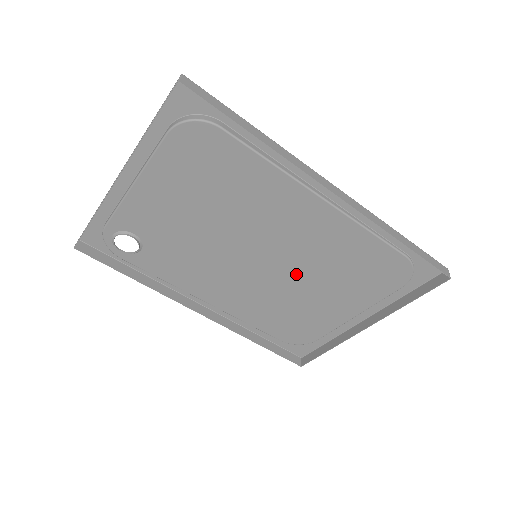
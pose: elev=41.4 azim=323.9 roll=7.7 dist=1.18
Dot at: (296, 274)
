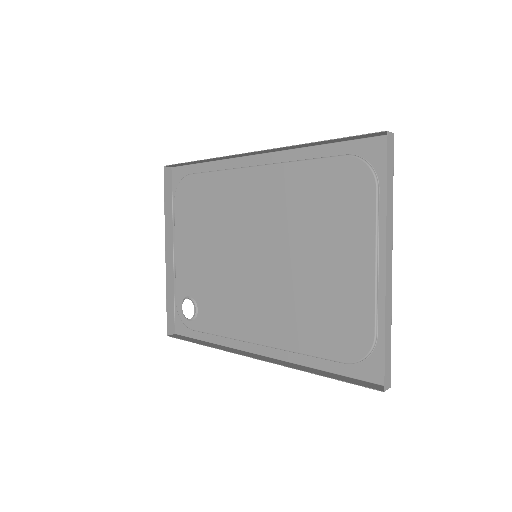
Dot at: (290, 251)
